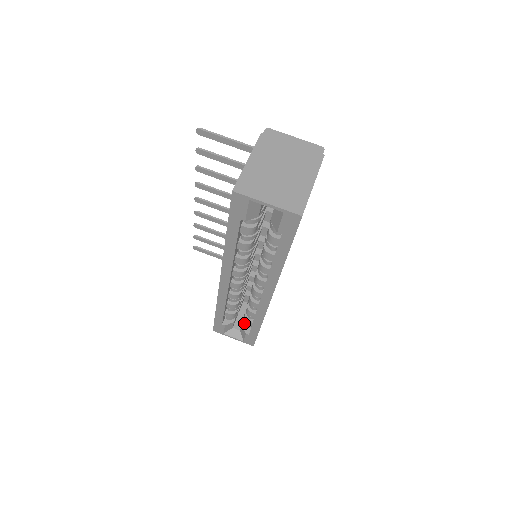
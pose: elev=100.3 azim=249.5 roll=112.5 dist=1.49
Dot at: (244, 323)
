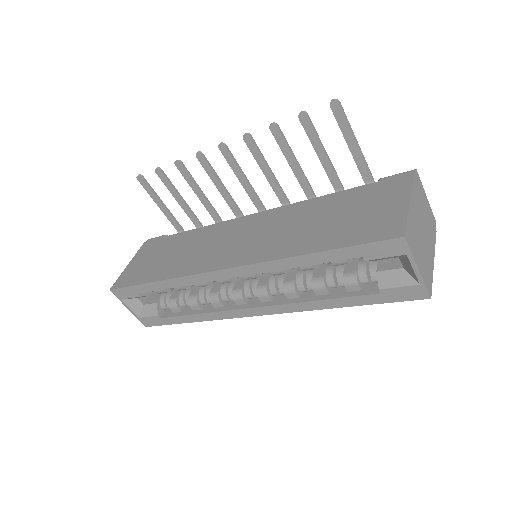
Dot at: (160, 302)
